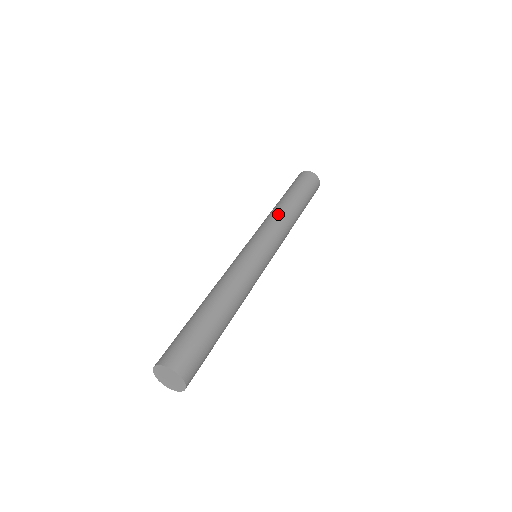
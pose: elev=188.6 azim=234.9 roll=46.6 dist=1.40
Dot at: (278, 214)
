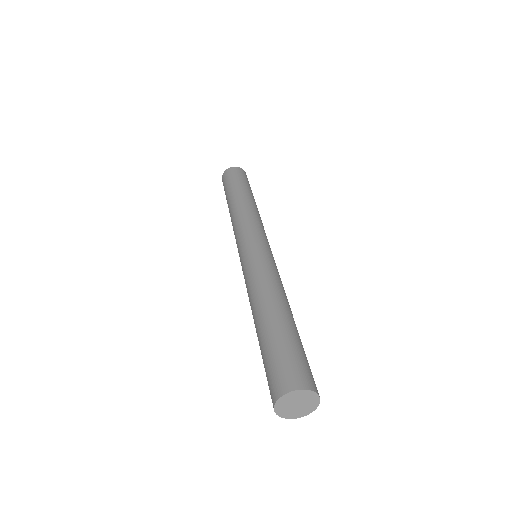
Dot at: (253, 211)
